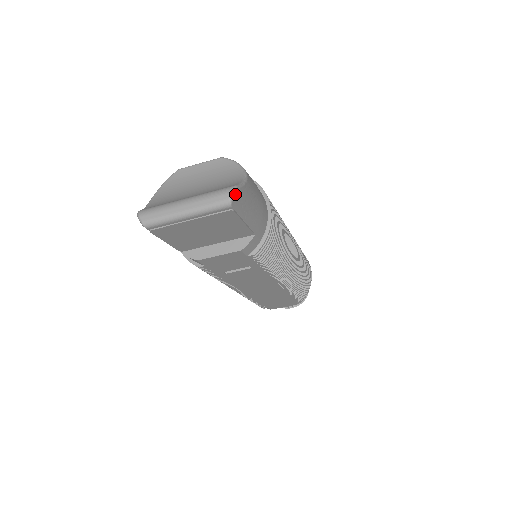
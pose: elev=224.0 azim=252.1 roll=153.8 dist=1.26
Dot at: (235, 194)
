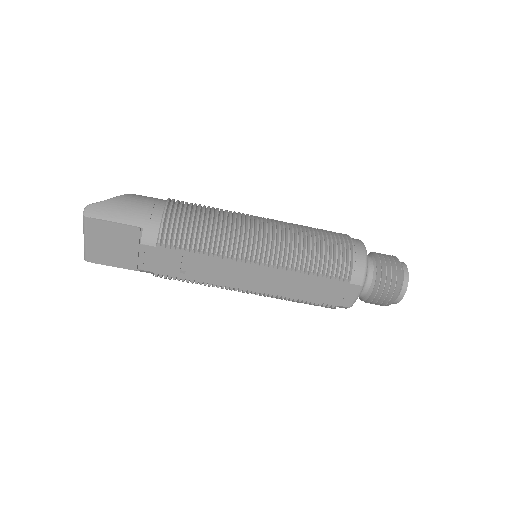
Dot at: (87, 208)
